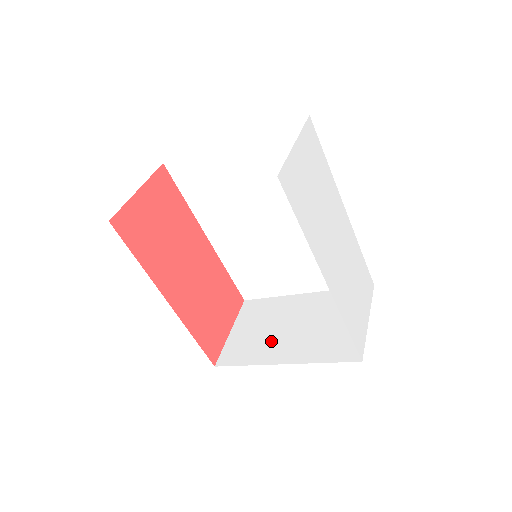
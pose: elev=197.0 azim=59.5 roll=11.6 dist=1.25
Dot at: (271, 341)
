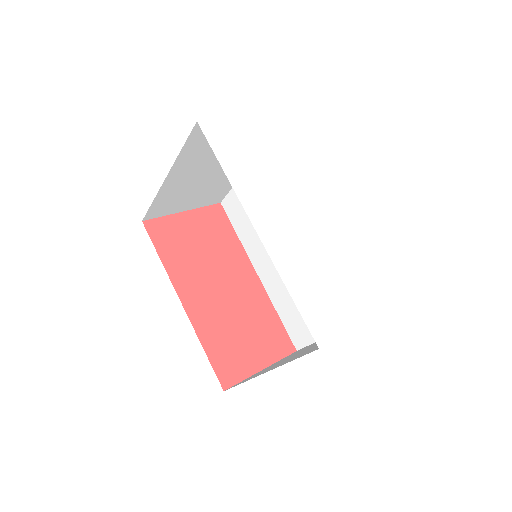
Dot at: (277, 364)
